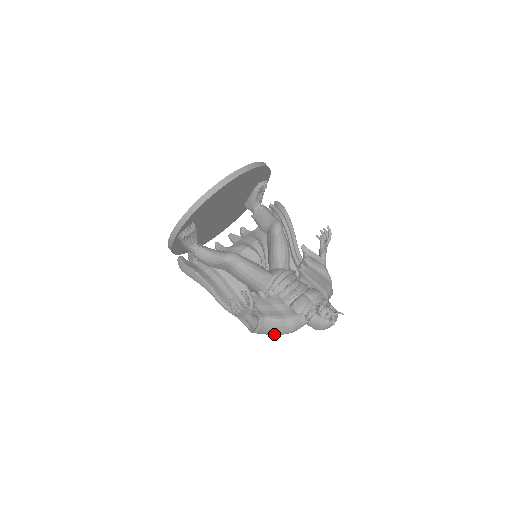
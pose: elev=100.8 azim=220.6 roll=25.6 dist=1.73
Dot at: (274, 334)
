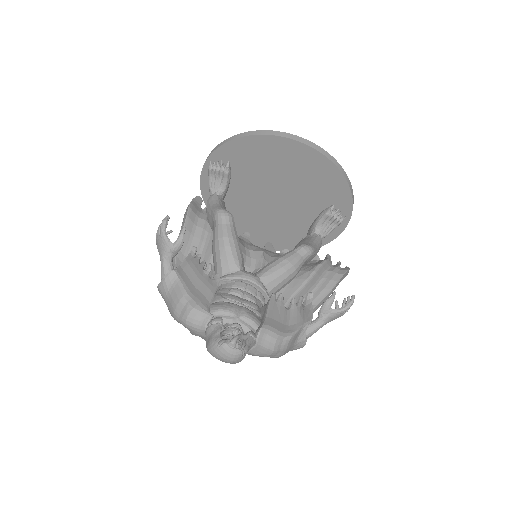
Dot at: (171, 309)
